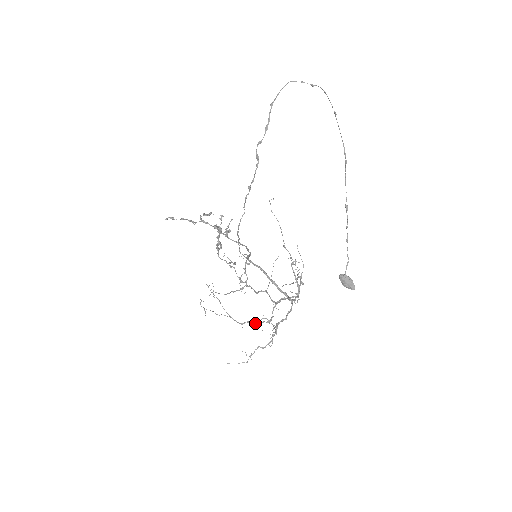
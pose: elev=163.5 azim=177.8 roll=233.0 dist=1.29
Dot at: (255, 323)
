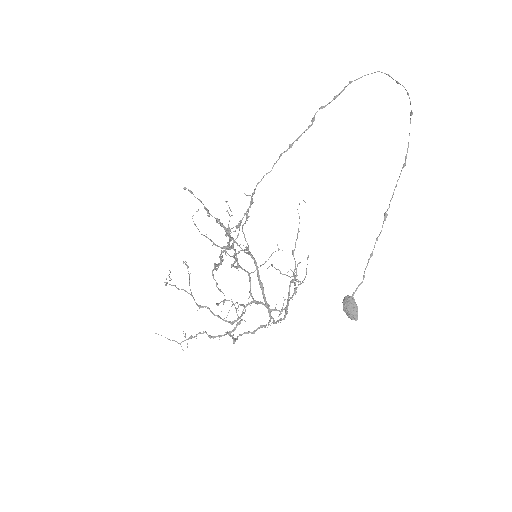
Dot at: occluded
